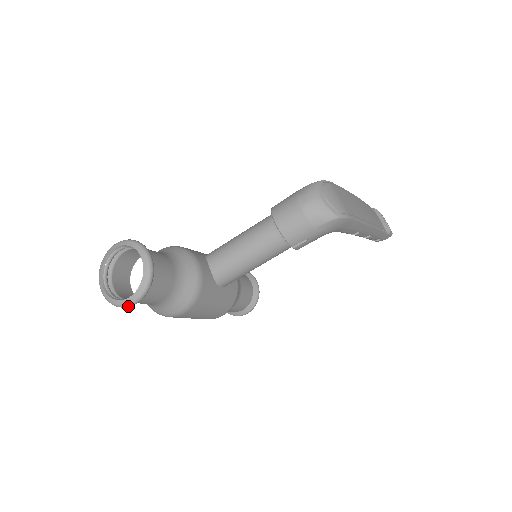
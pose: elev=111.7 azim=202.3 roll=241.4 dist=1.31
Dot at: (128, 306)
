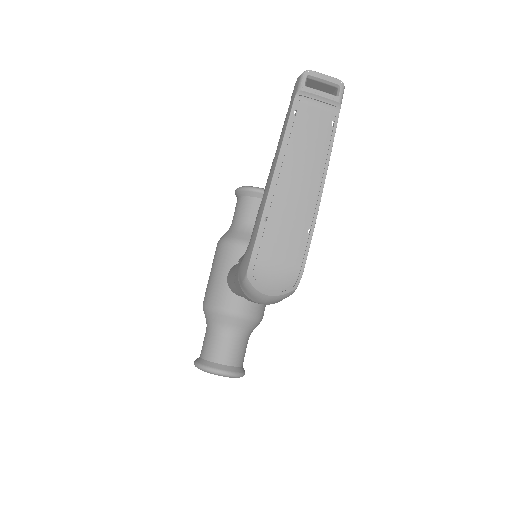
Dot at: occluded
